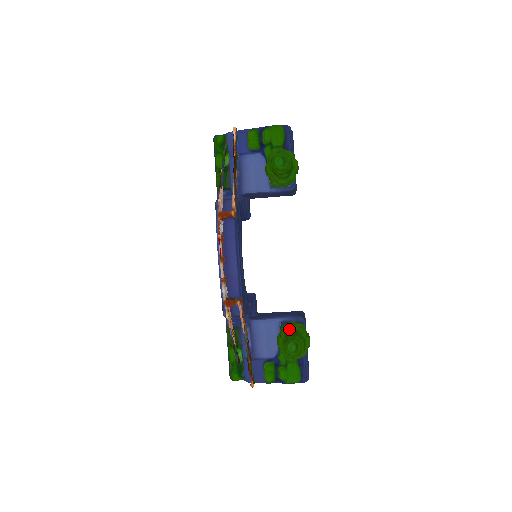
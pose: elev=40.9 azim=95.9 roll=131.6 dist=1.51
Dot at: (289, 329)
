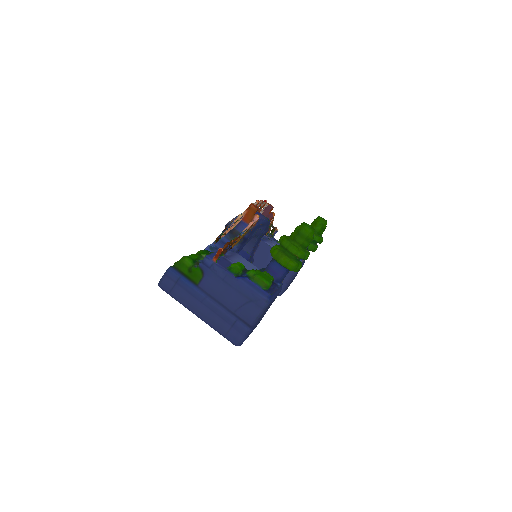
Dot at: occluded
